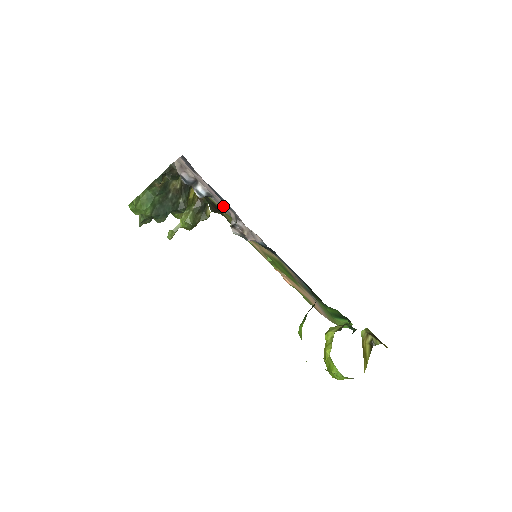
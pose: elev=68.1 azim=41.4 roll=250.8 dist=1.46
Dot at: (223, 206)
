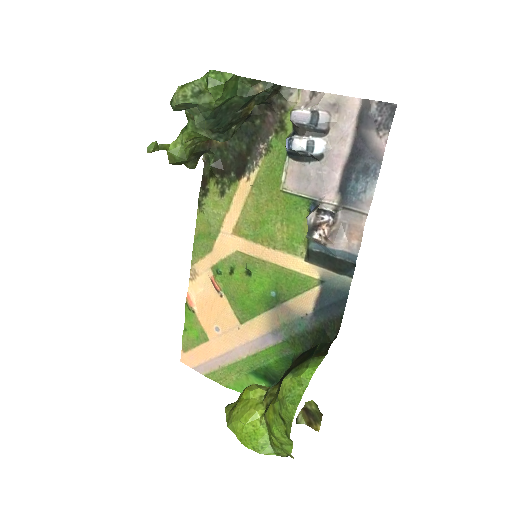
Dot at: (312, 181)
